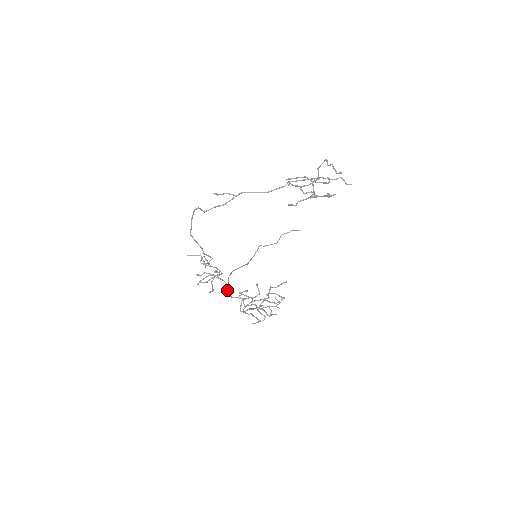
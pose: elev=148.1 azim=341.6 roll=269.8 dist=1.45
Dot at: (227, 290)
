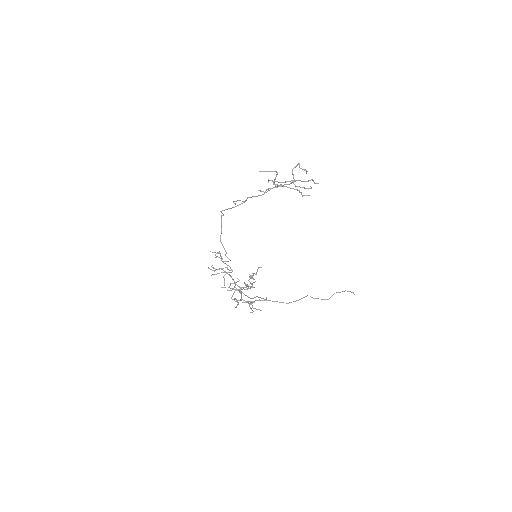
Dot at: occluded
